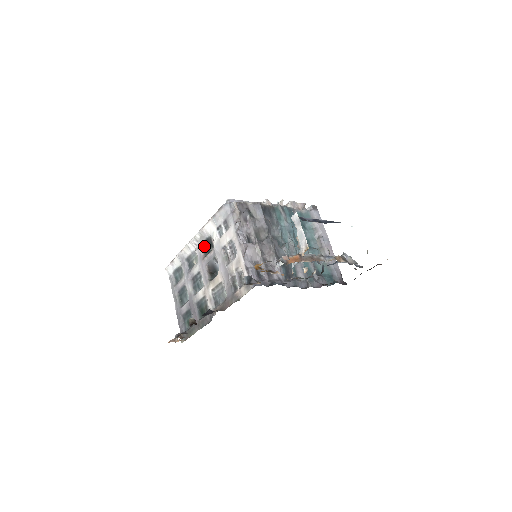
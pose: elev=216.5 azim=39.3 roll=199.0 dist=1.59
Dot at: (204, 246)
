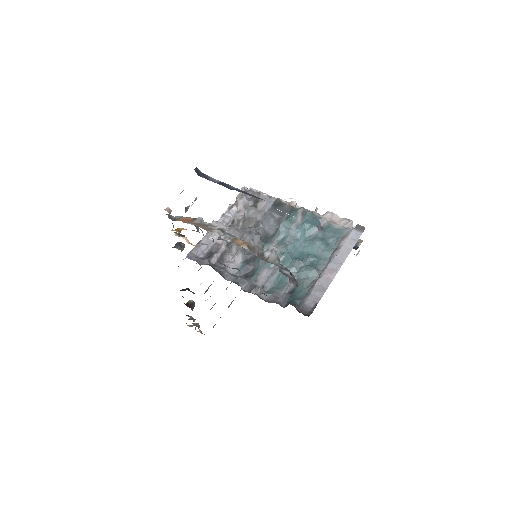
Dot at: occluded
